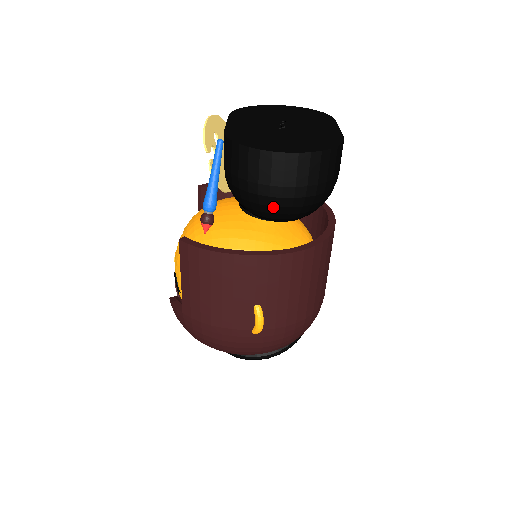
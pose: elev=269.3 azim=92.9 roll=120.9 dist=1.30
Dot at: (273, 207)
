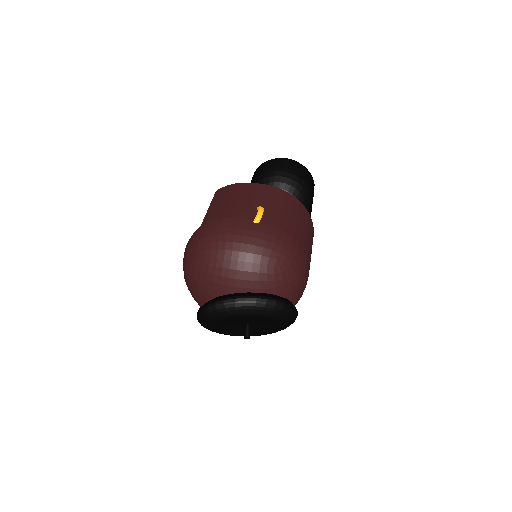
Dot at: (276, 177)
